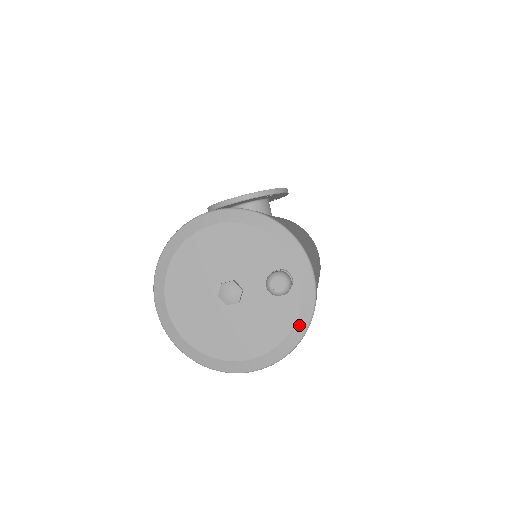
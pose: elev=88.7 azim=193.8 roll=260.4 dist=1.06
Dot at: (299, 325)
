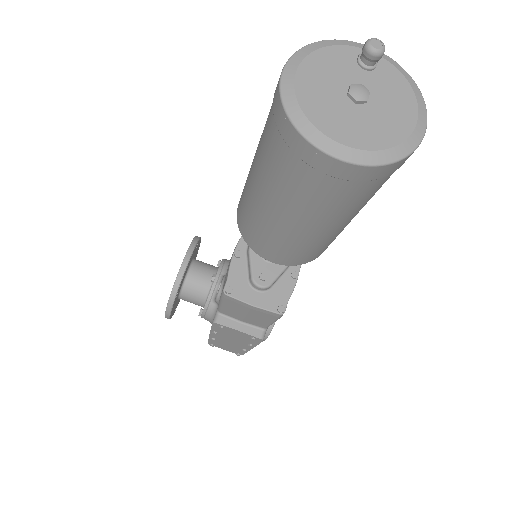
Dot at: (405, 75)
